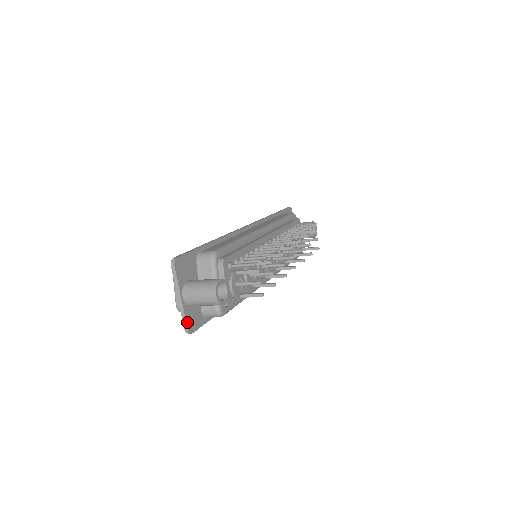
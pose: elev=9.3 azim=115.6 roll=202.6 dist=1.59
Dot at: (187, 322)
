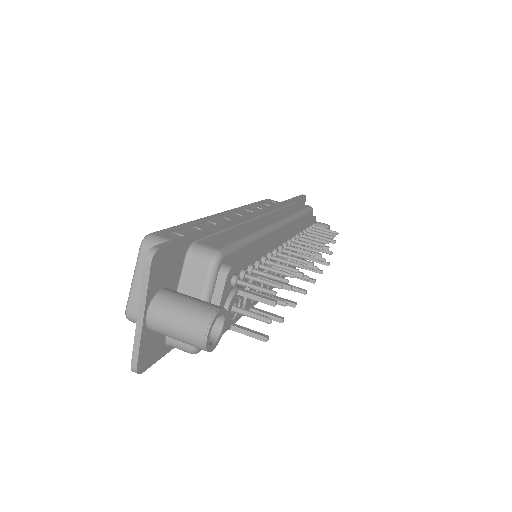
Dot at: (139, 356)
